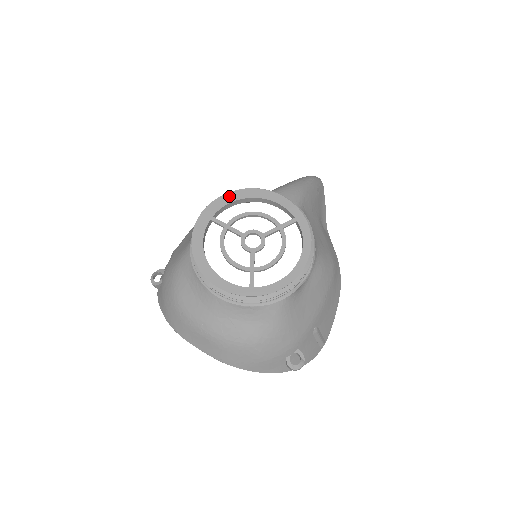
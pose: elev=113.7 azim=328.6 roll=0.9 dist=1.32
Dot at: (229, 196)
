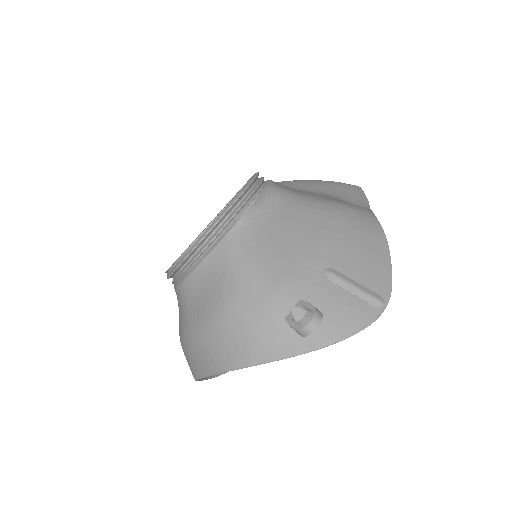
Dot at: occluded
